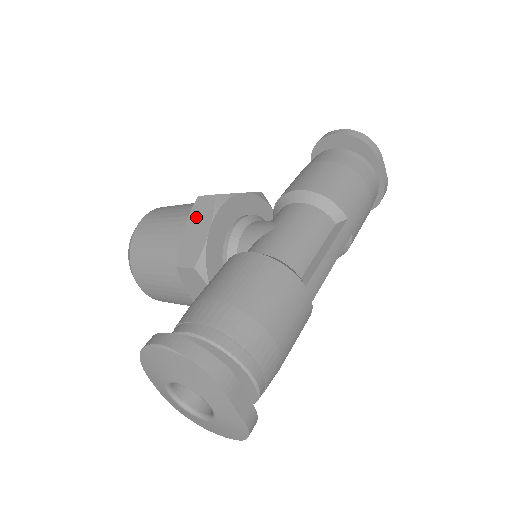
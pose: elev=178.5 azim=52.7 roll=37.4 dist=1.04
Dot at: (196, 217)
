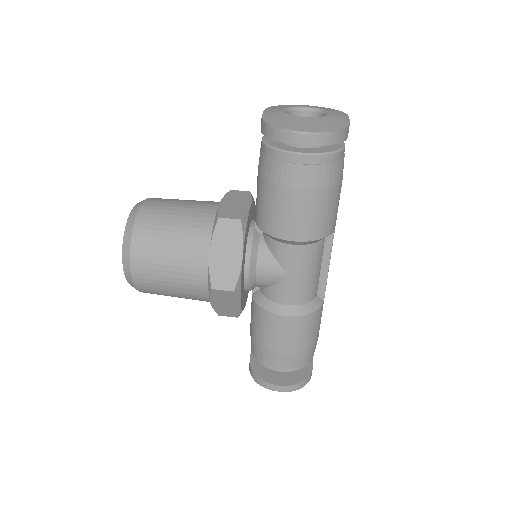
Dot at: (220, 299)
